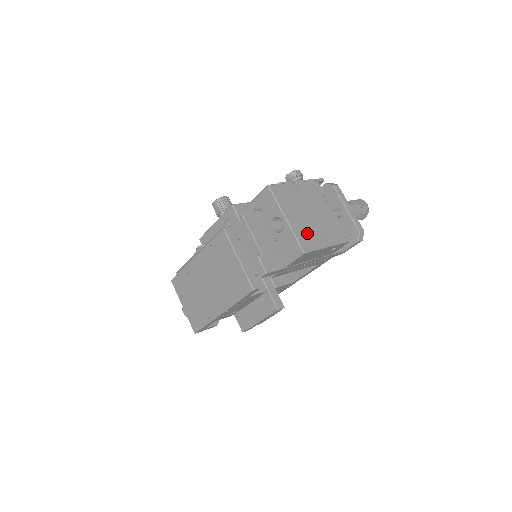
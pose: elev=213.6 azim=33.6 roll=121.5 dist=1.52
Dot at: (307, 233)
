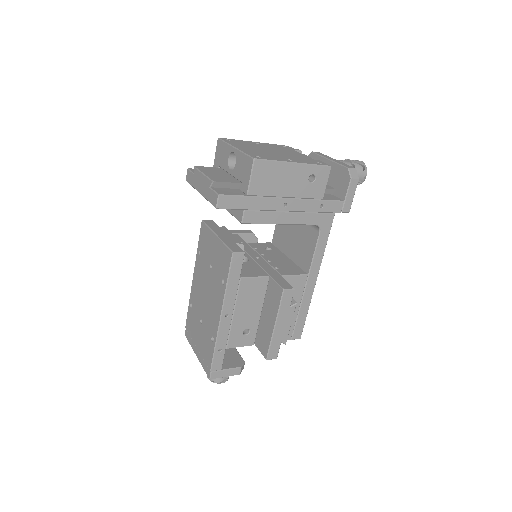
Dot at: (263, 155)
